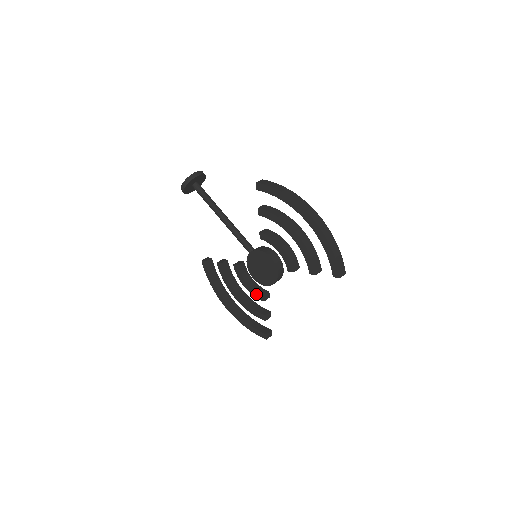
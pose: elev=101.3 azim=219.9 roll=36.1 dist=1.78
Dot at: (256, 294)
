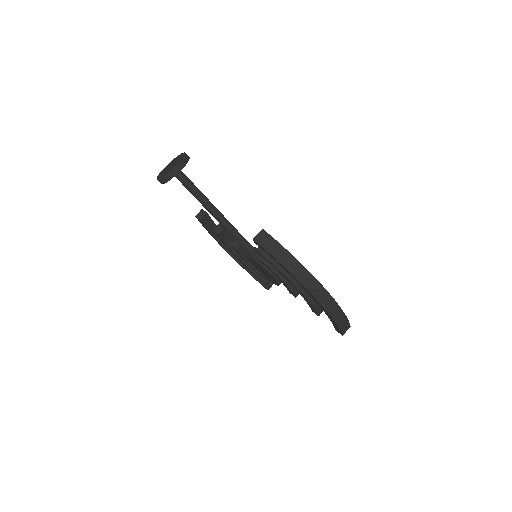
Dot at: (256, 272)
